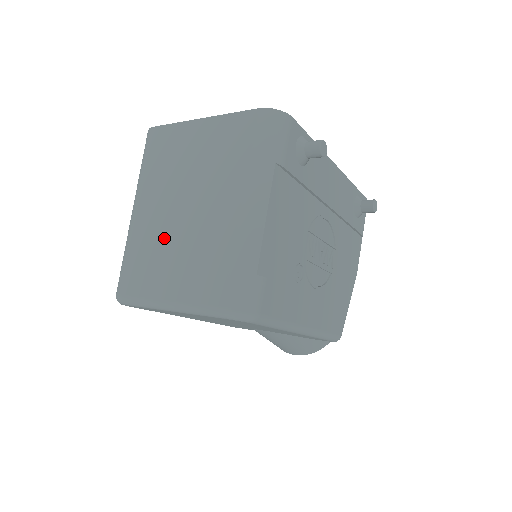
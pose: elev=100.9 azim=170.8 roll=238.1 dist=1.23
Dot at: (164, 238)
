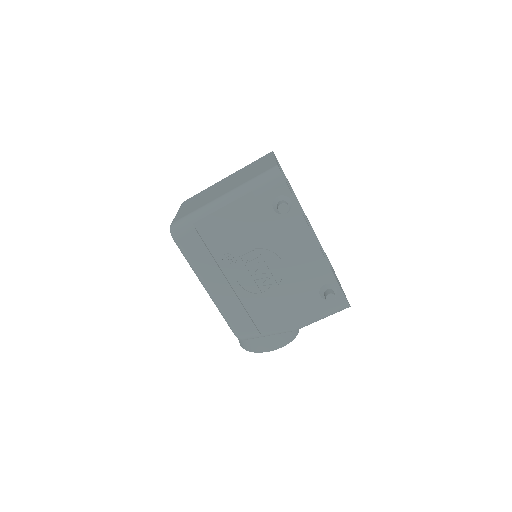
Dot at: (210, 191)
